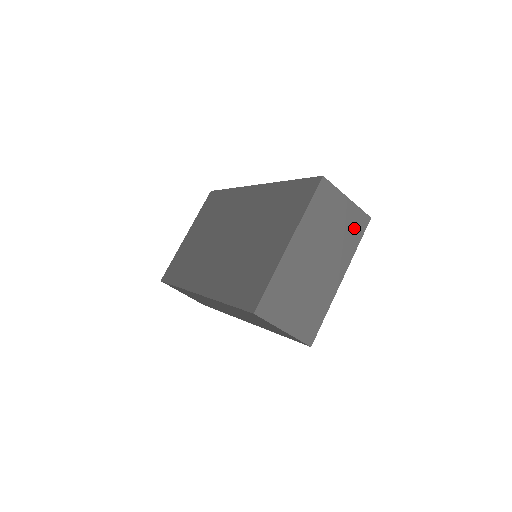
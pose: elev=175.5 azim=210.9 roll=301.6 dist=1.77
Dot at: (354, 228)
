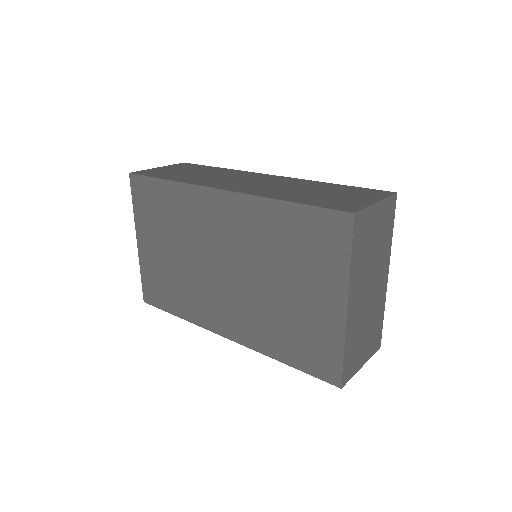
Dot at: (387, 222)
